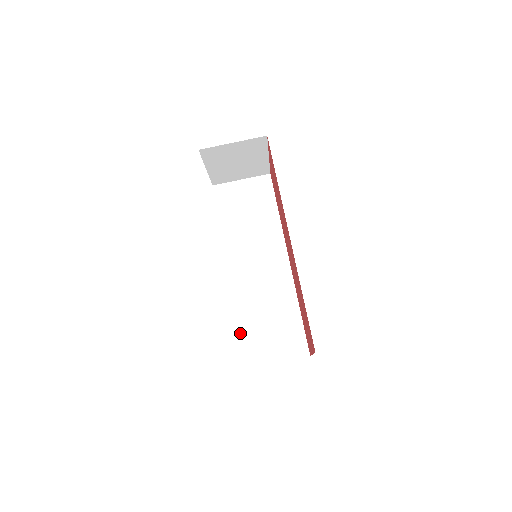
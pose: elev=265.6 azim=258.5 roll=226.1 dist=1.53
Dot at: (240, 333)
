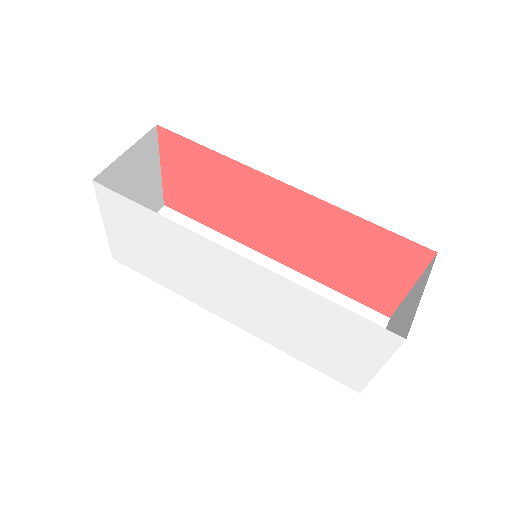
Dot at: (311, 365)
